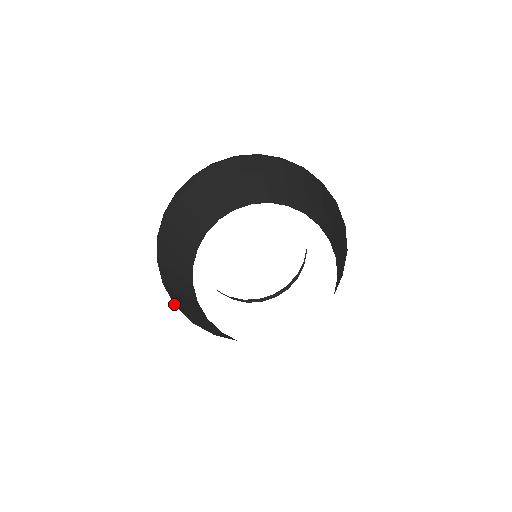
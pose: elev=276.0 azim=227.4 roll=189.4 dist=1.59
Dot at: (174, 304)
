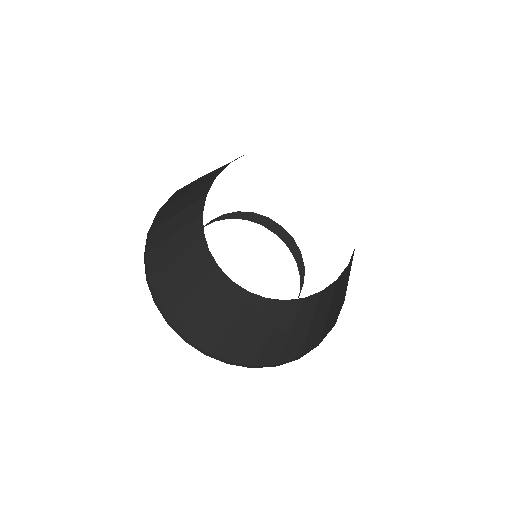
Dot at: (185, 338)
